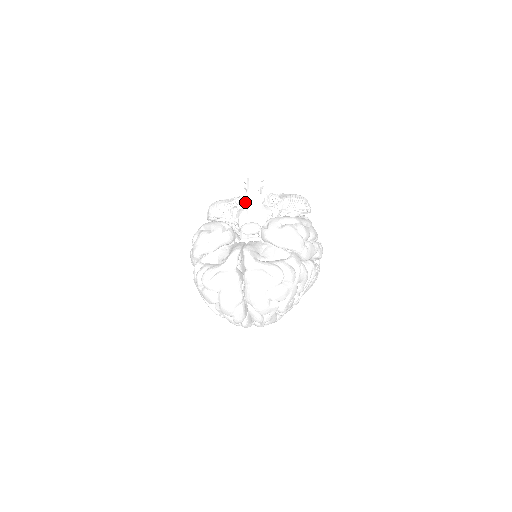
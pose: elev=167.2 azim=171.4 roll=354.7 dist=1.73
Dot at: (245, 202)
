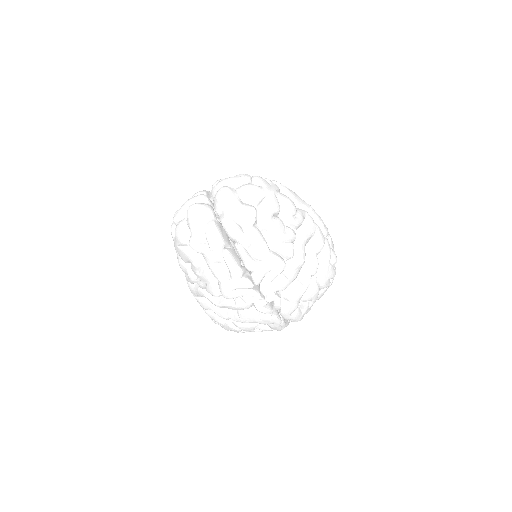
Dot at: occluded
